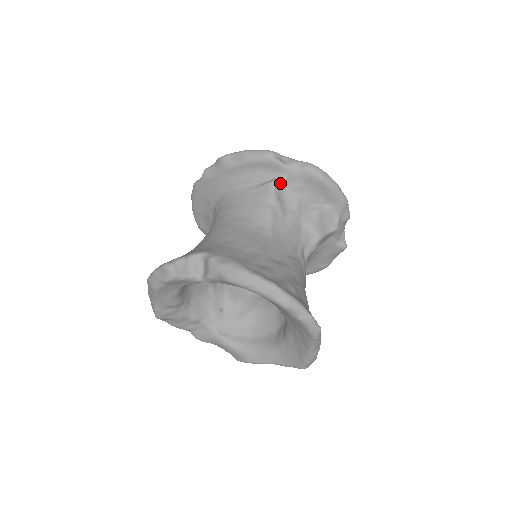
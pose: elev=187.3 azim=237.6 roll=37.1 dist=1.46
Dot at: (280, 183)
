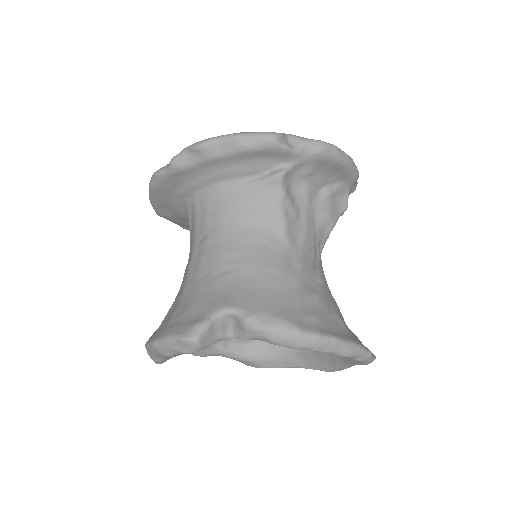
Dot at: (288, 173)
